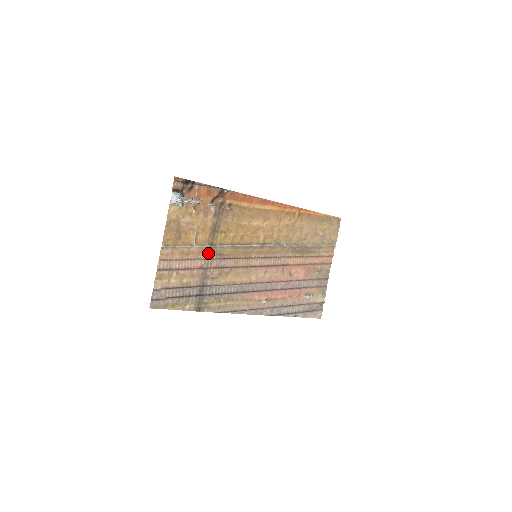
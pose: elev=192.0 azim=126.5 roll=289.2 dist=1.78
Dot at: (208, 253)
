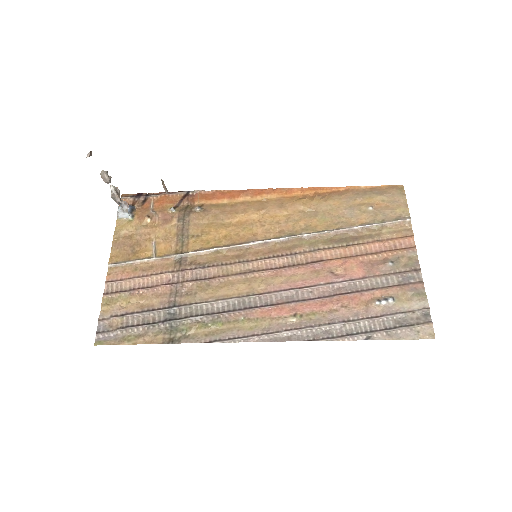
Dot at: (177, 264)
